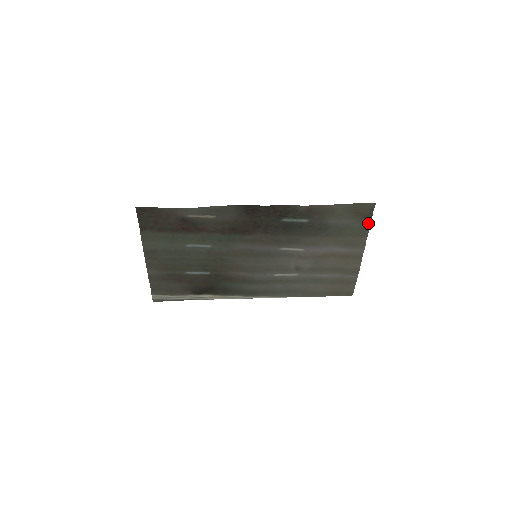
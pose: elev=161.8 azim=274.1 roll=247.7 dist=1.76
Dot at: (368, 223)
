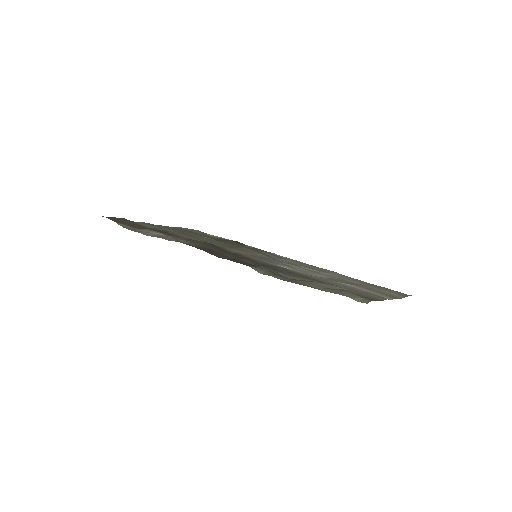
Dot at: (375, 299)
